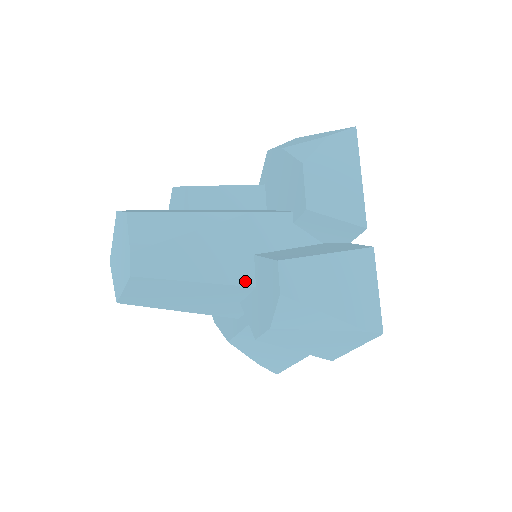
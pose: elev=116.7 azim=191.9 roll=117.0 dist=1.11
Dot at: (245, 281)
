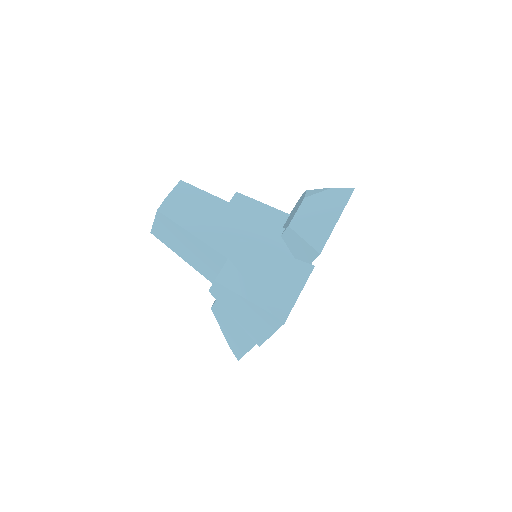
Dot at: (223, 251)
